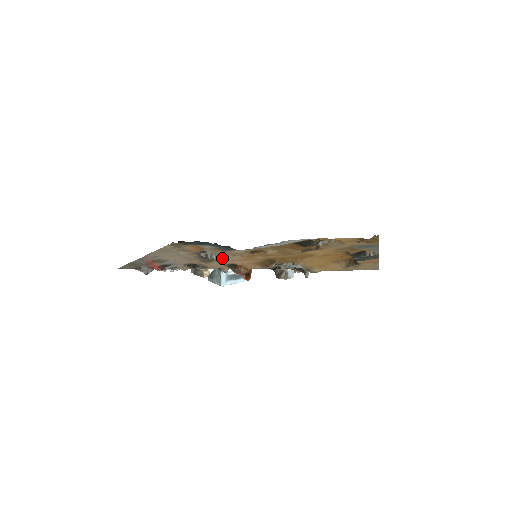
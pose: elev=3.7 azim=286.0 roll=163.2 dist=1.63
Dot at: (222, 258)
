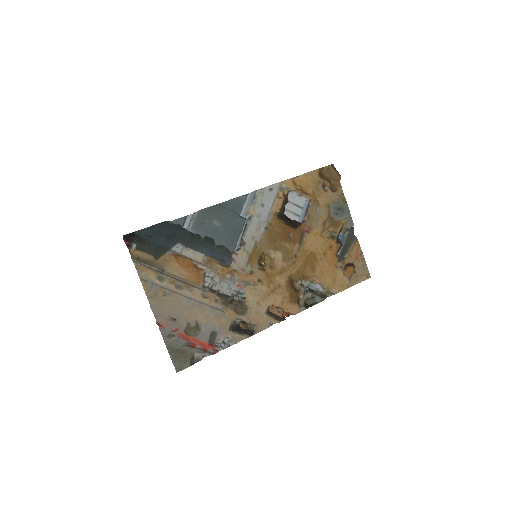
Dot at: (247, 294)
